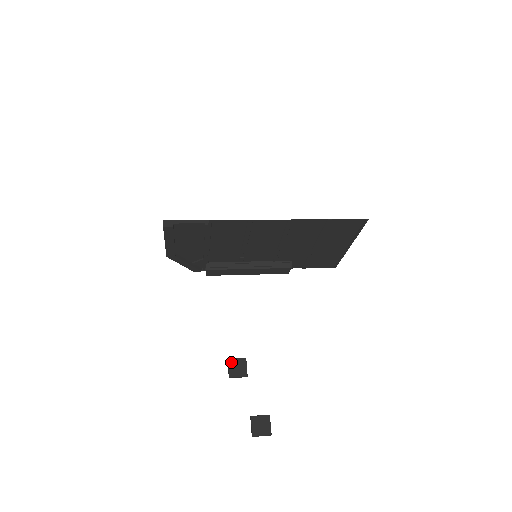
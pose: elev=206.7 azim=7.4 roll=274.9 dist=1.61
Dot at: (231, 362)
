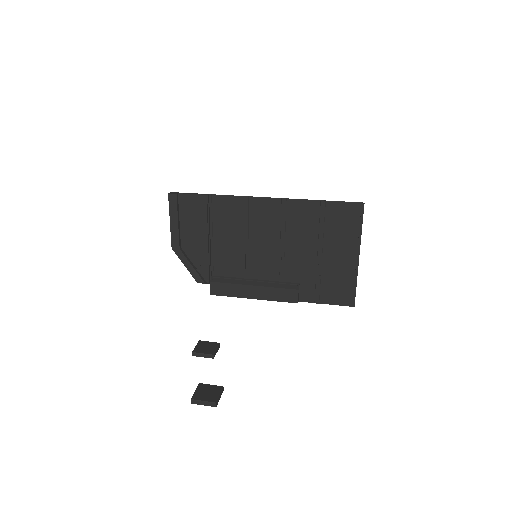
Dot at: (201, 343)
